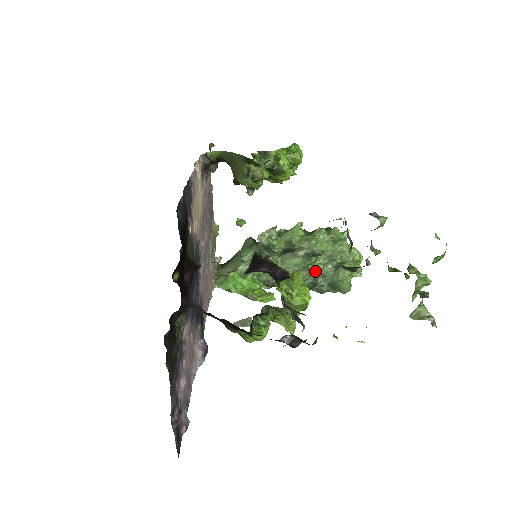
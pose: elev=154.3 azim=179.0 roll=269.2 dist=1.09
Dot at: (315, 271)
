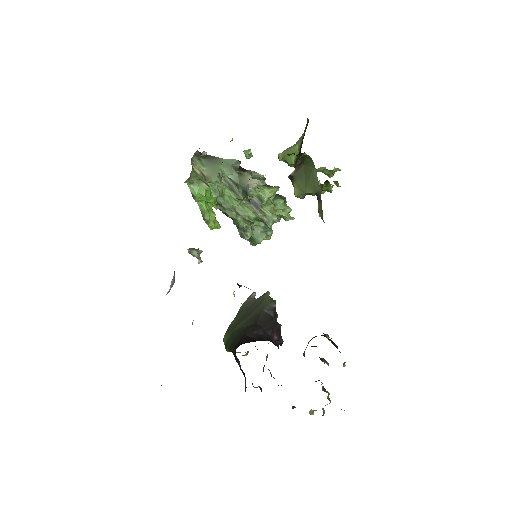
Dot at: occluded
